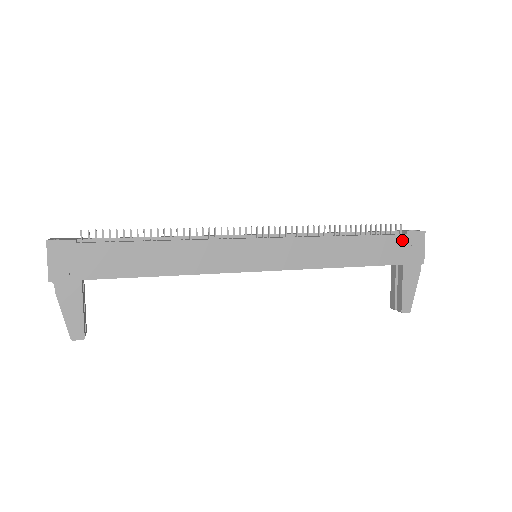
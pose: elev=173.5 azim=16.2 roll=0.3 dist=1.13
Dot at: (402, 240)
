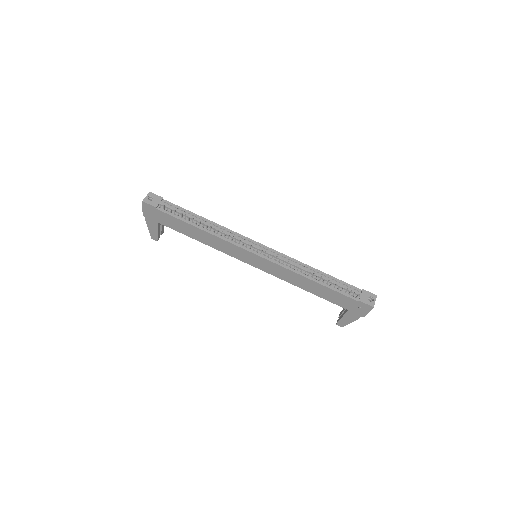
Dot at: (353, 302)
